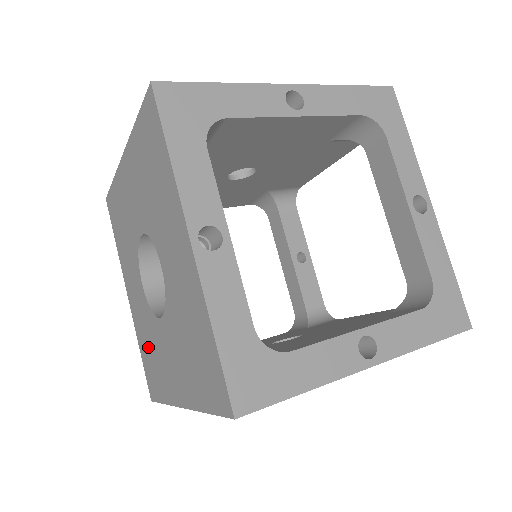
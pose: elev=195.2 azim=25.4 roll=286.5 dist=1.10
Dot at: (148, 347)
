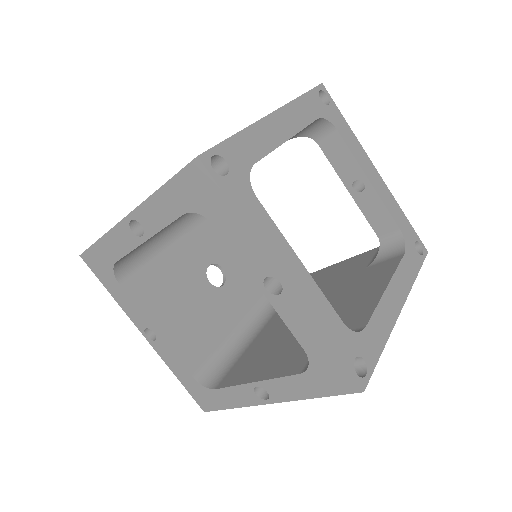
Dot at: occluded
